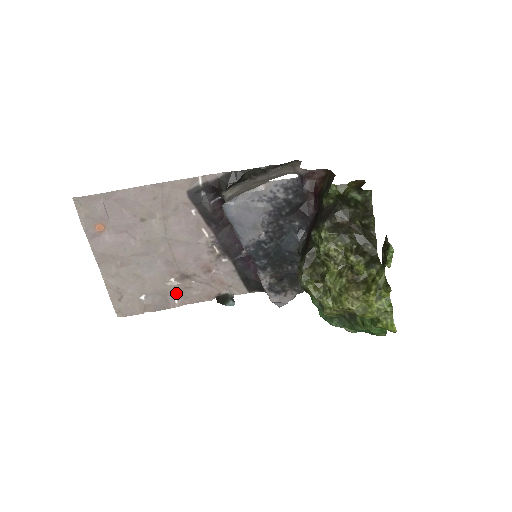
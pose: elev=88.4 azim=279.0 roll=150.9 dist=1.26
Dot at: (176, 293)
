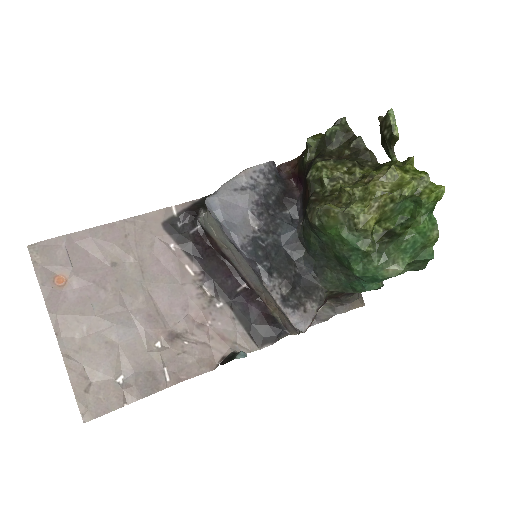
Dot at: (166, 365)
